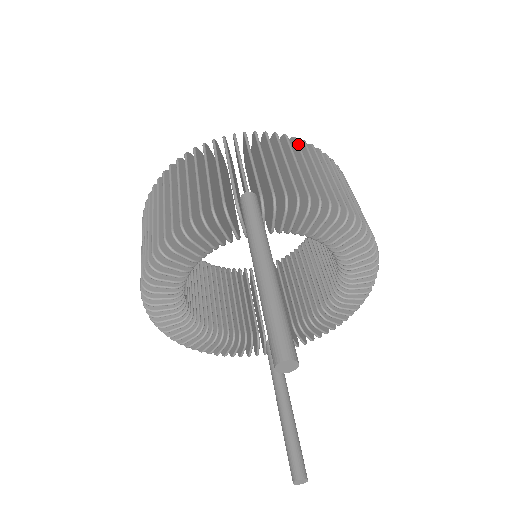
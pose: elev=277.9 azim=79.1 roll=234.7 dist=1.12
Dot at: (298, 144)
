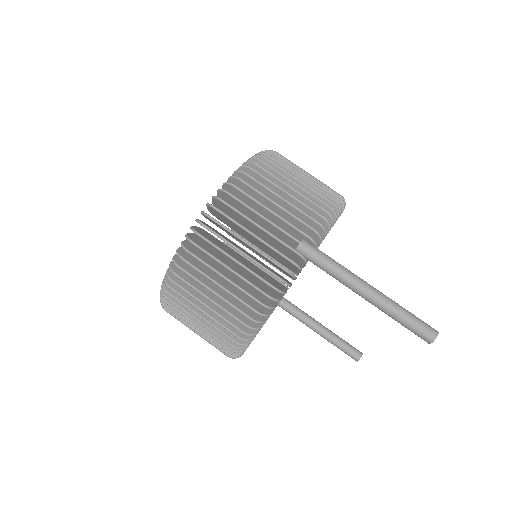
Dot at: (268, 165)
